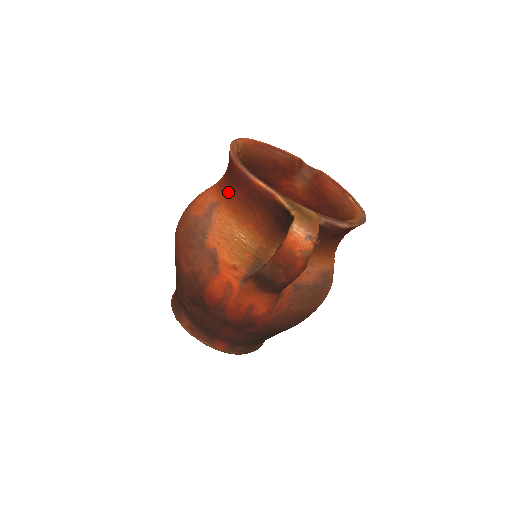
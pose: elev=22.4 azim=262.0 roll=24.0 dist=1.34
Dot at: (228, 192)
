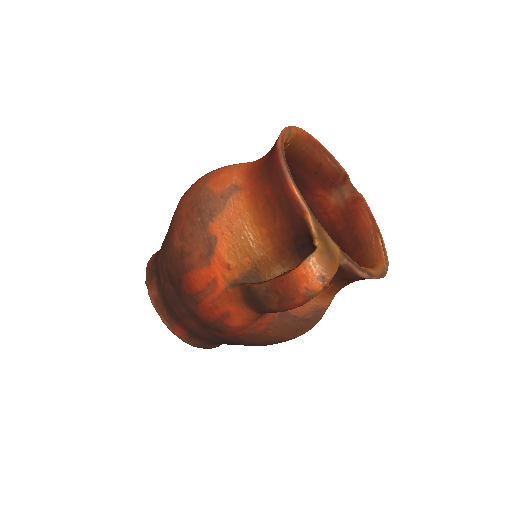
Dot at: (257, 182)
